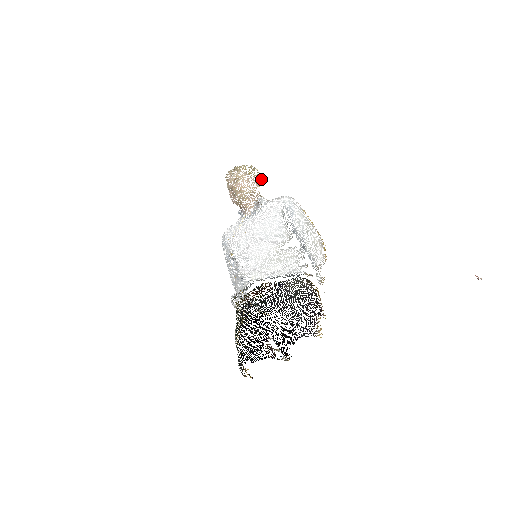
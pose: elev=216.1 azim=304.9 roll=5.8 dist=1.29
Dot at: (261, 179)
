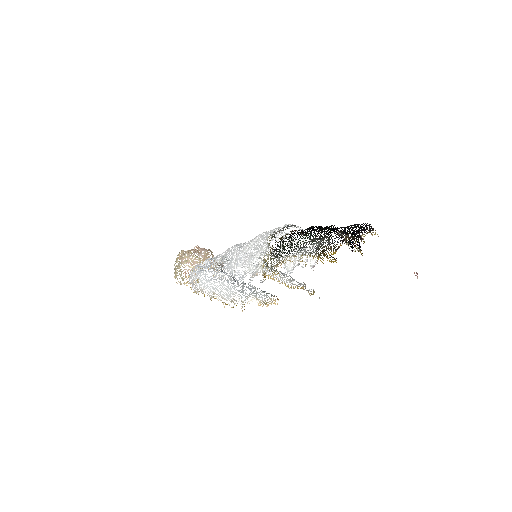
Dot at: (210, 267)
